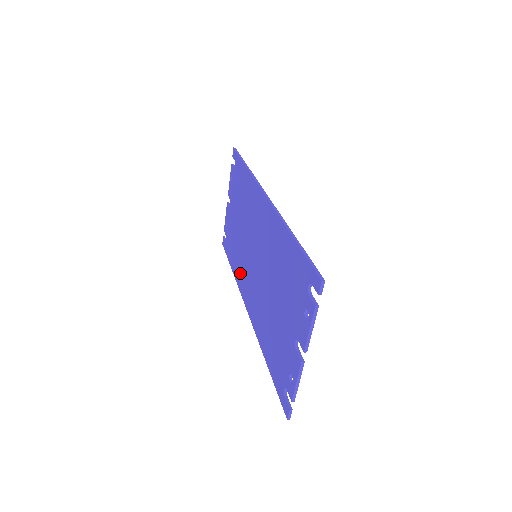
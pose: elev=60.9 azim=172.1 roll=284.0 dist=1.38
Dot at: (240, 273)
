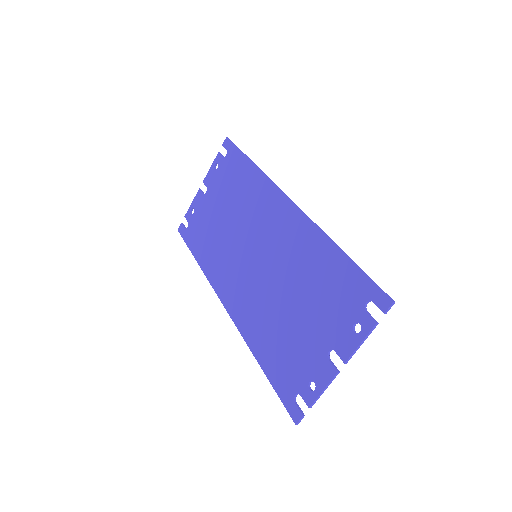
Dot at: (217, 267)
